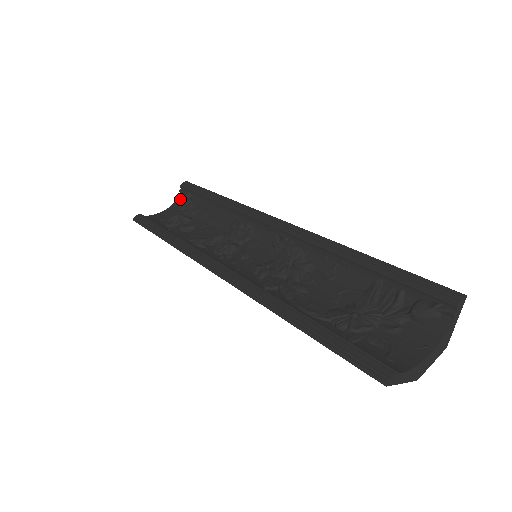
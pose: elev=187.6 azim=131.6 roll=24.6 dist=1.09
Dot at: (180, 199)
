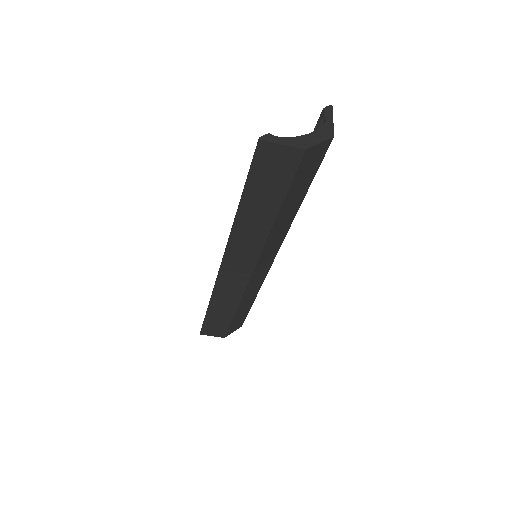
Dot at: occluded
